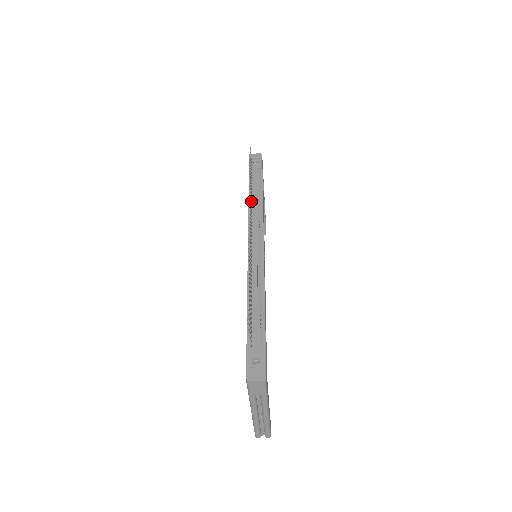
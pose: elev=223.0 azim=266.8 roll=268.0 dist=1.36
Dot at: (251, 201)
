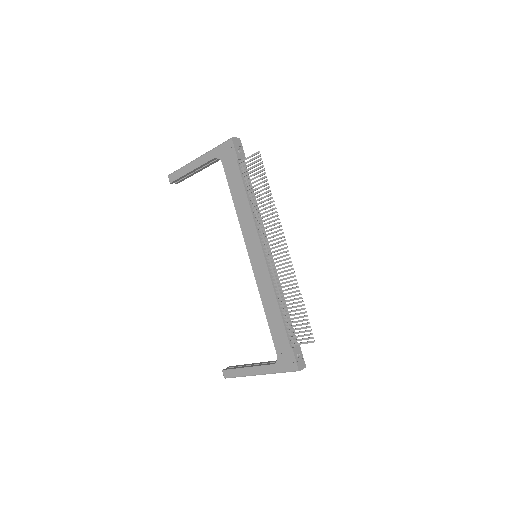
Dot at: (262, 210)
